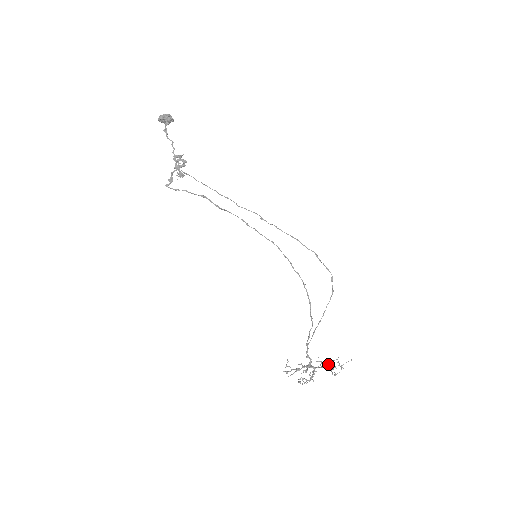
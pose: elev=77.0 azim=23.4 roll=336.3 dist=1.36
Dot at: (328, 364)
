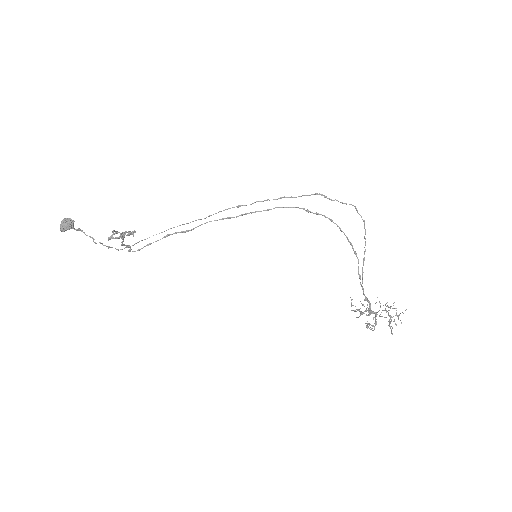
Dot at: (386, 311)
